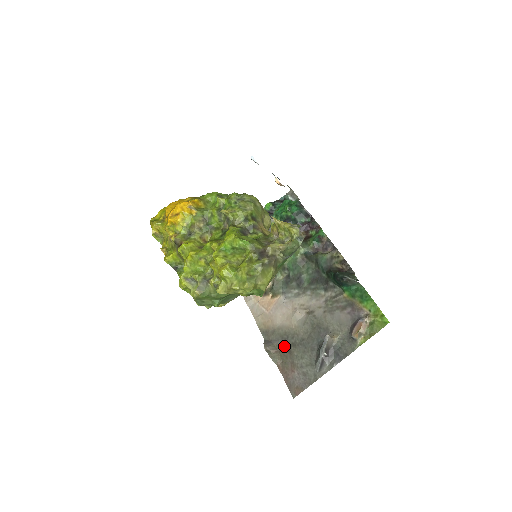
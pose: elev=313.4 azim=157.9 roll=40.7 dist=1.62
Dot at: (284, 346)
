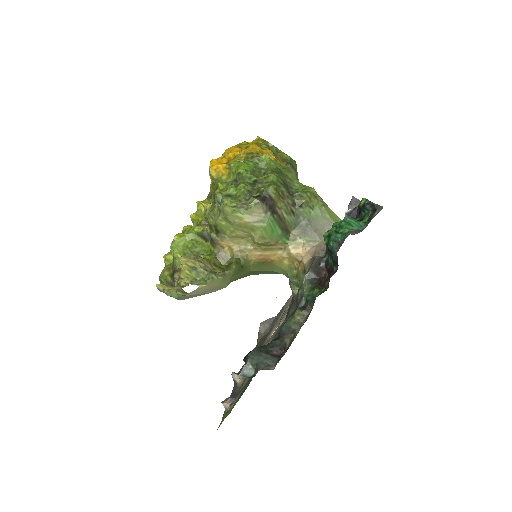
Dot at: (262, 339)
